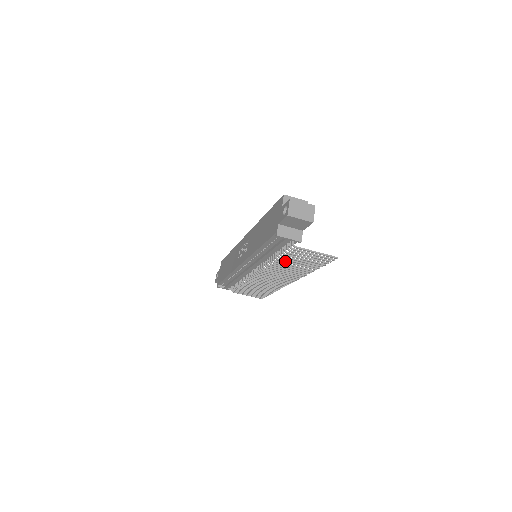
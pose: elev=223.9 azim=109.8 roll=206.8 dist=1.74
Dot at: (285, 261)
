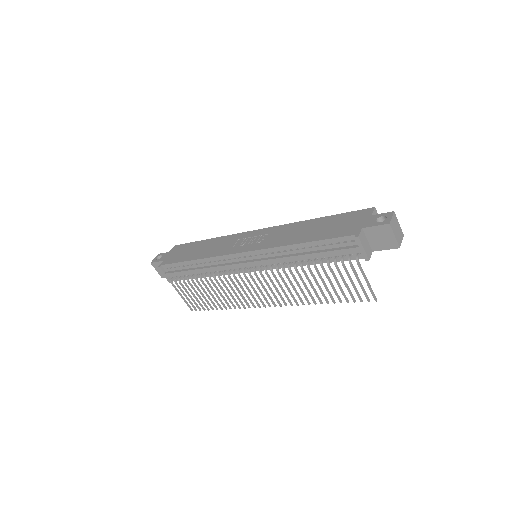
Dot at: (313, 274)
